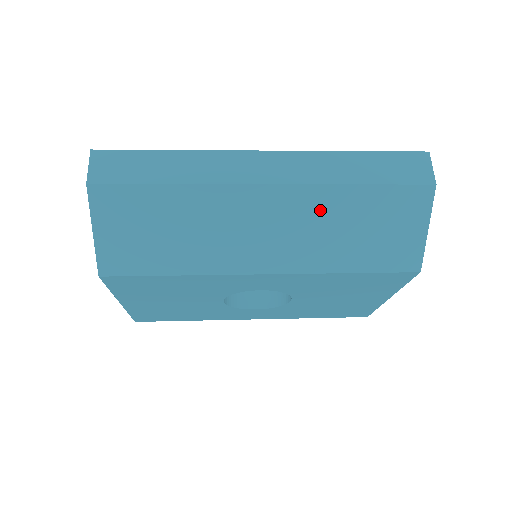
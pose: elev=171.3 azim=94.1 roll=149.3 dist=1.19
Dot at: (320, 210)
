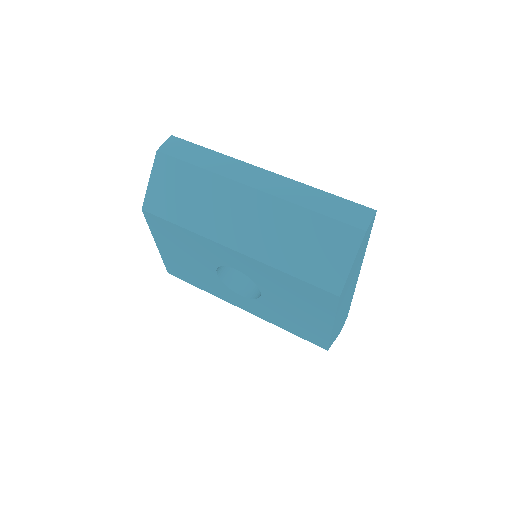
Dot at: (281, 218)
